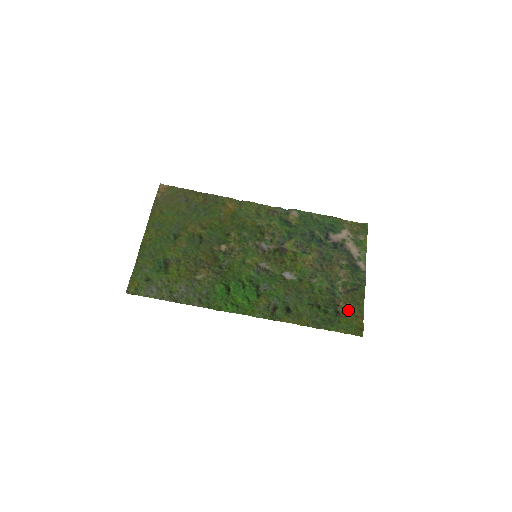
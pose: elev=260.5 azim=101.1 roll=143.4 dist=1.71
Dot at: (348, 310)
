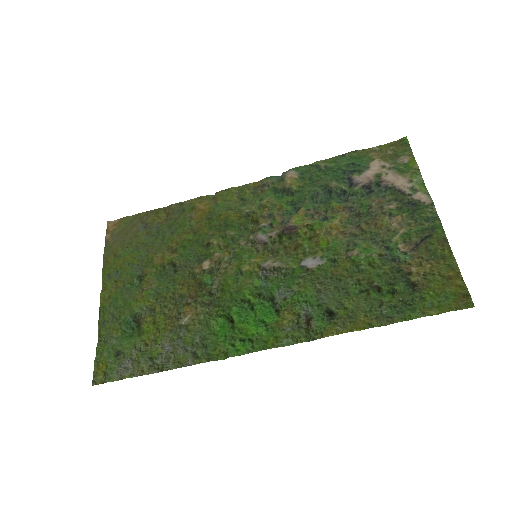
Dot at: (429, 274)
